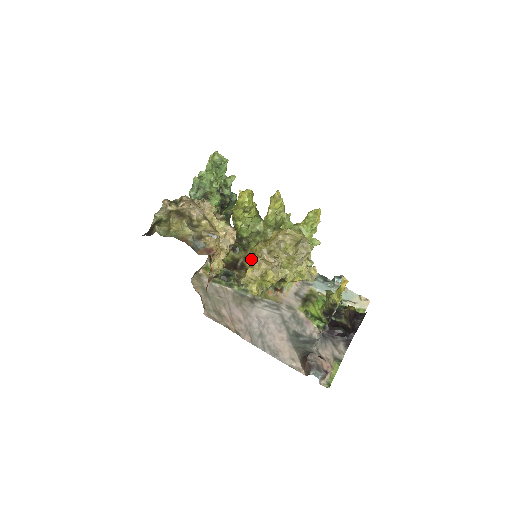
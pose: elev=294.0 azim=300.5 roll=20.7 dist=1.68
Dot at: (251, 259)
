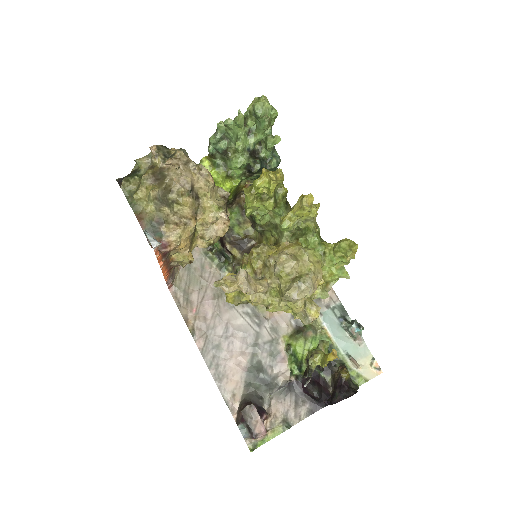
Dot at: occluded
